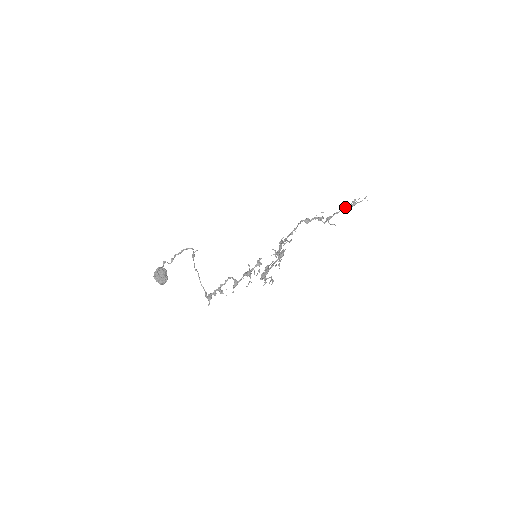
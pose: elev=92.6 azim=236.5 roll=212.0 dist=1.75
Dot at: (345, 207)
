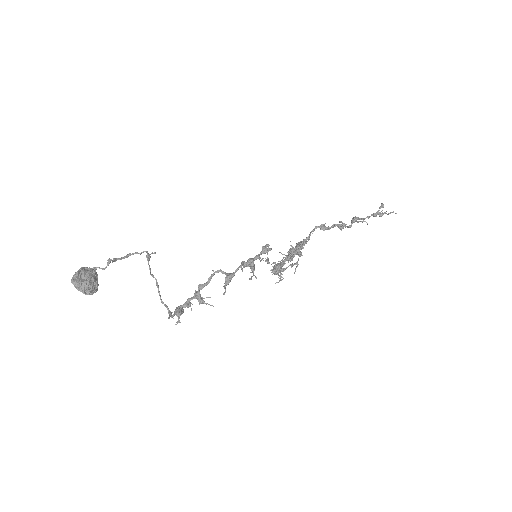
Dot at: occluded
